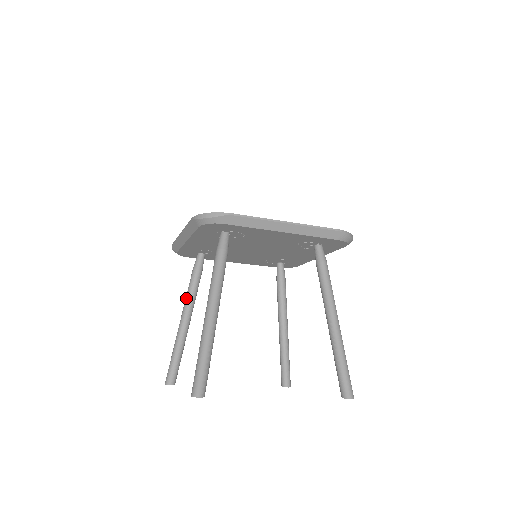
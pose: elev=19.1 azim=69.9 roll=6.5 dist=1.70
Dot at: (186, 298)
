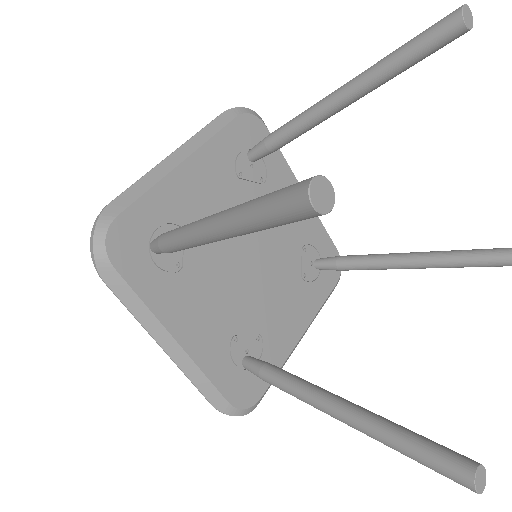
Dot at: occluded
